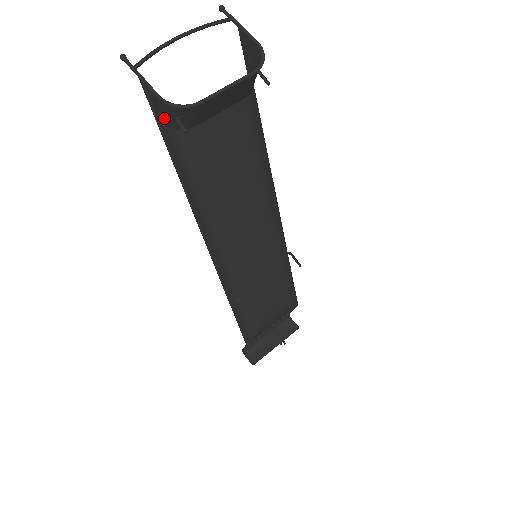
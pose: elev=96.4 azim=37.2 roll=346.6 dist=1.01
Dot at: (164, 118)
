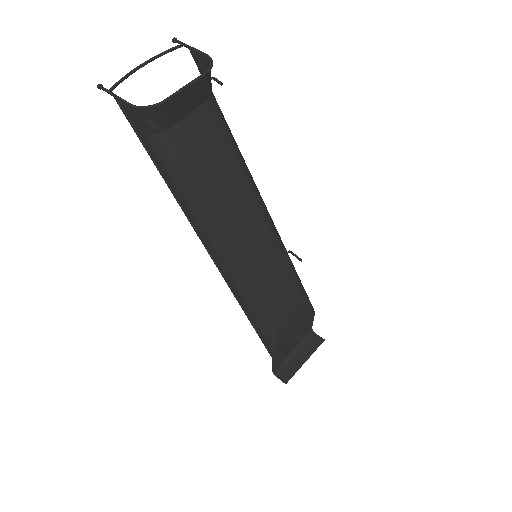
Dot at: (140, 126)
